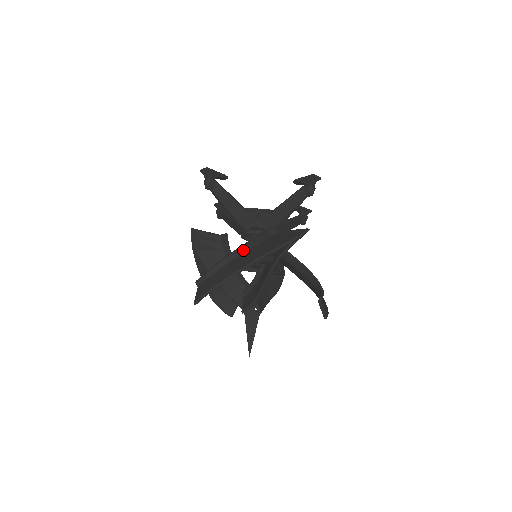
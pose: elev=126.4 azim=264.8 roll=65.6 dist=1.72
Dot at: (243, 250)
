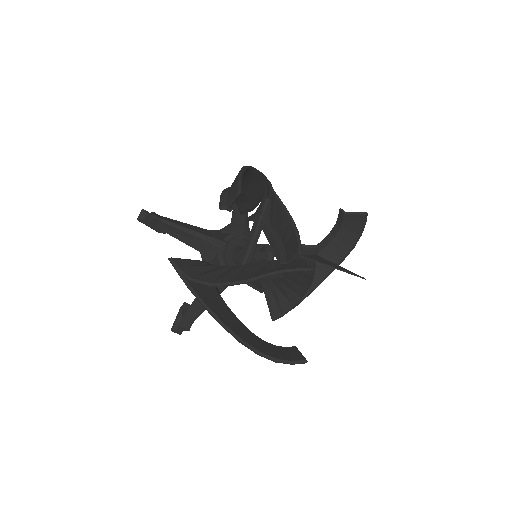
Dot at: occluded
